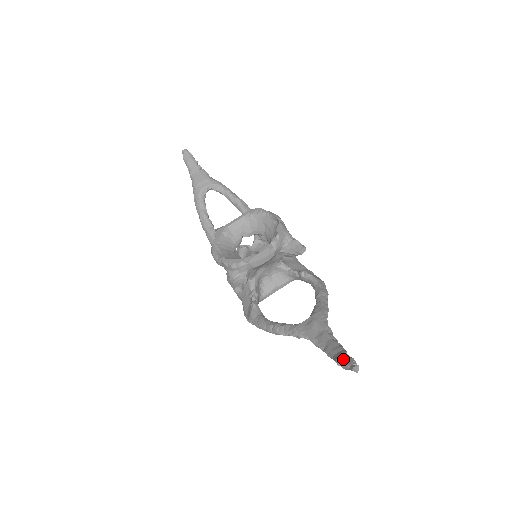
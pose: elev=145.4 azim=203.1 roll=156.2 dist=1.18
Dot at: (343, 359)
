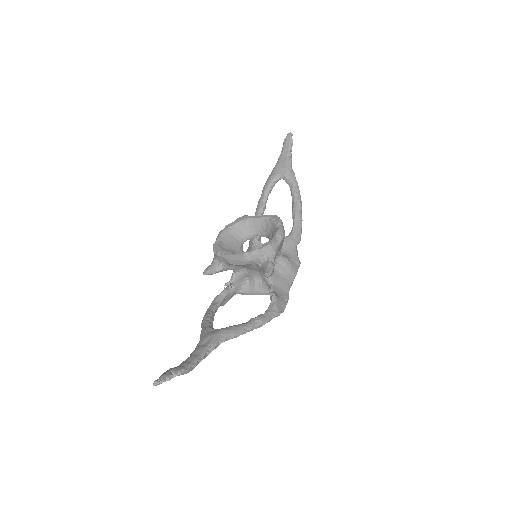
Dot at: (168, 371)
